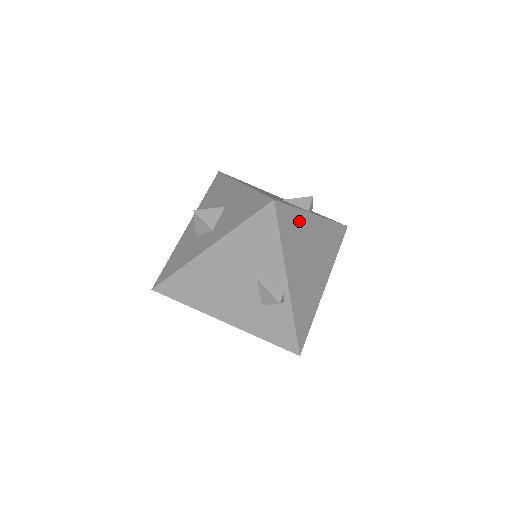
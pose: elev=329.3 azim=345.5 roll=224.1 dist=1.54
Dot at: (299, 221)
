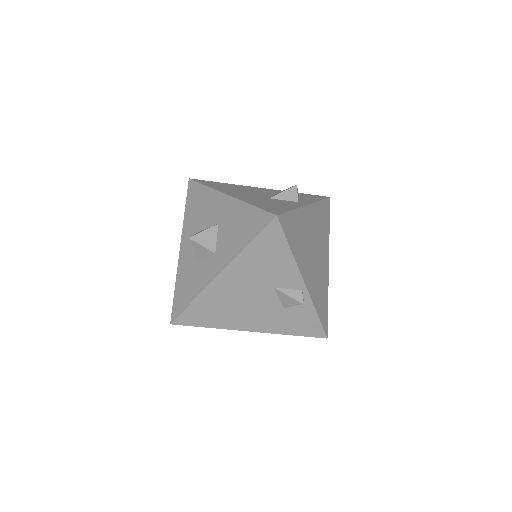
Dot at: (298, 221)
